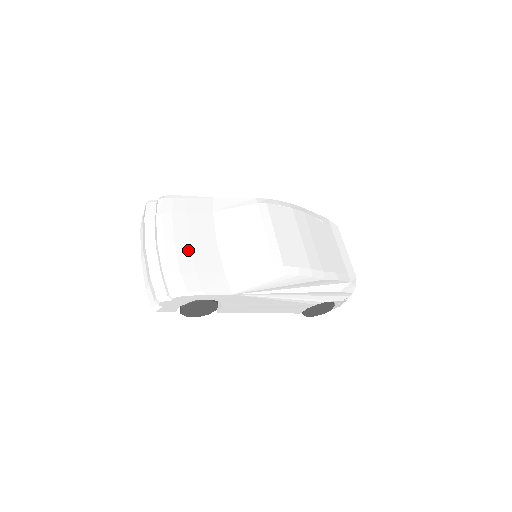
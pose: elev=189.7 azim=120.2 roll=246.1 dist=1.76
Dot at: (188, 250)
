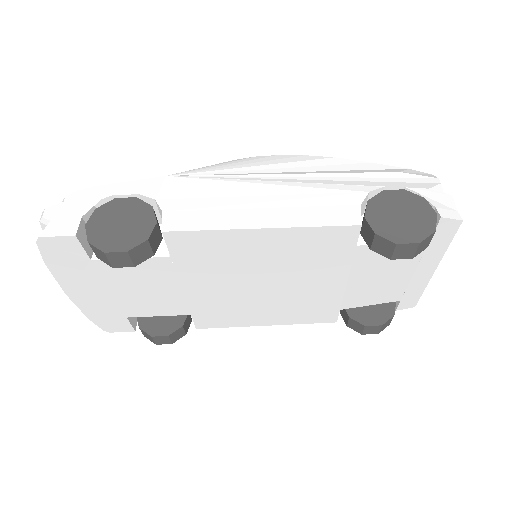
Dot at: occluded
